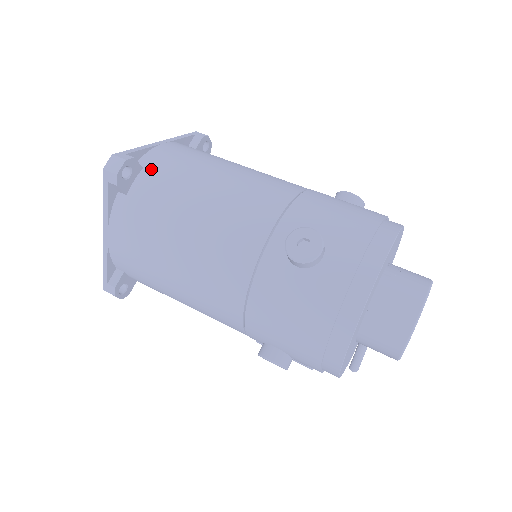
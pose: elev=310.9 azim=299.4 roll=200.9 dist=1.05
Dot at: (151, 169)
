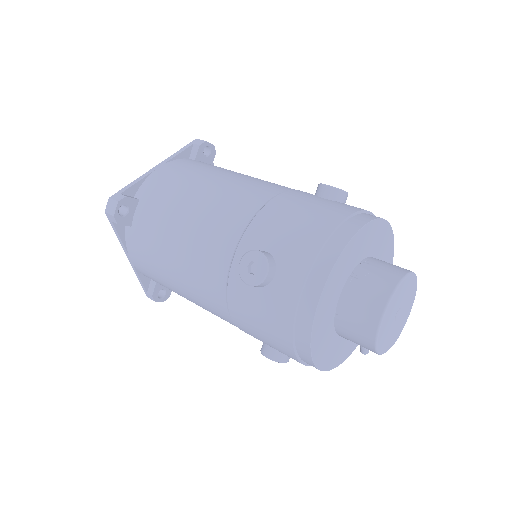
Dot at: (145, 200)
